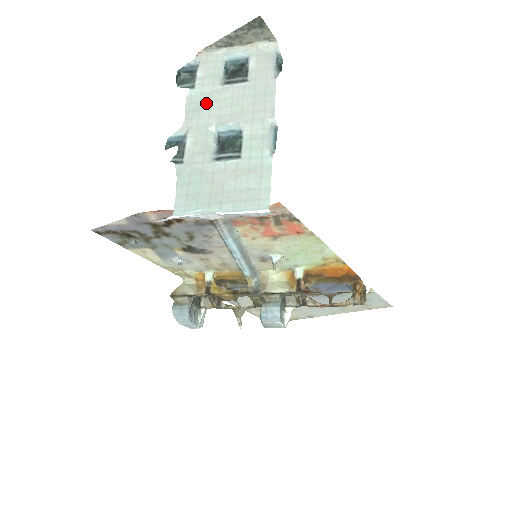
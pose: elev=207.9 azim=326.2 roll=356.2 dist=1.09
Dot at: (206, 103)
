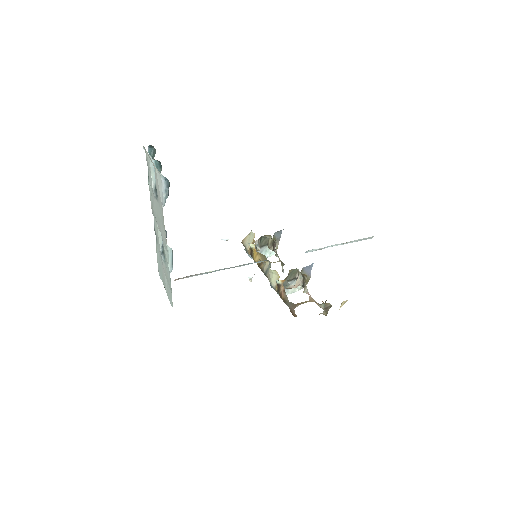
Dot at: (152, 202)
